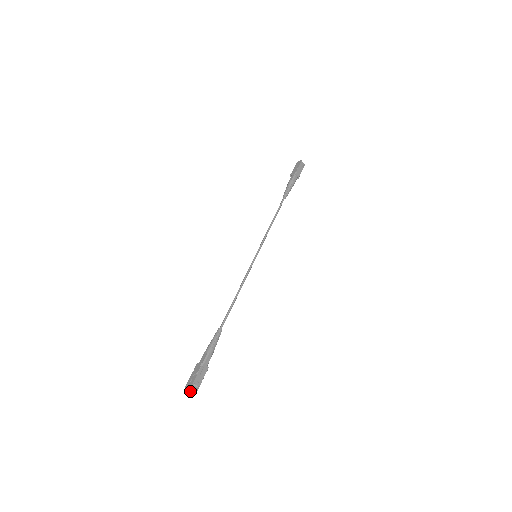
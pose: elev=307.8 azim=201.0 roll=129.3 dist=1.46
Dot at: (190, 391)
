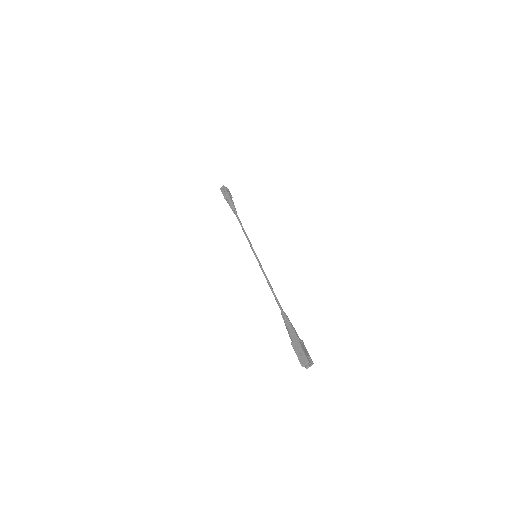
Dot at: (308, 362)
